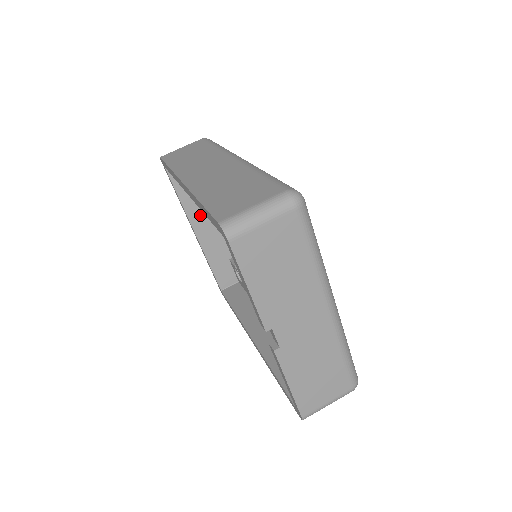
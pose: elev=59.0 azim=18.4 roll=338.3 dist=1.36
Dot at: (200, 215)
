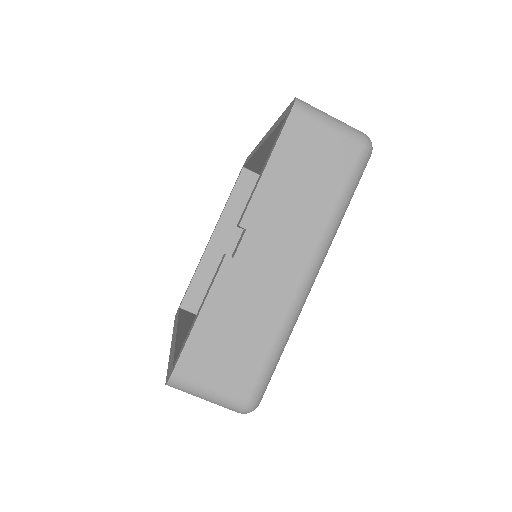
Dot at: (230, 227)
